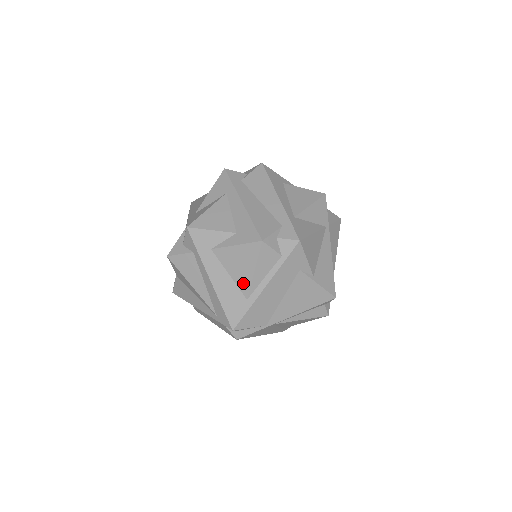
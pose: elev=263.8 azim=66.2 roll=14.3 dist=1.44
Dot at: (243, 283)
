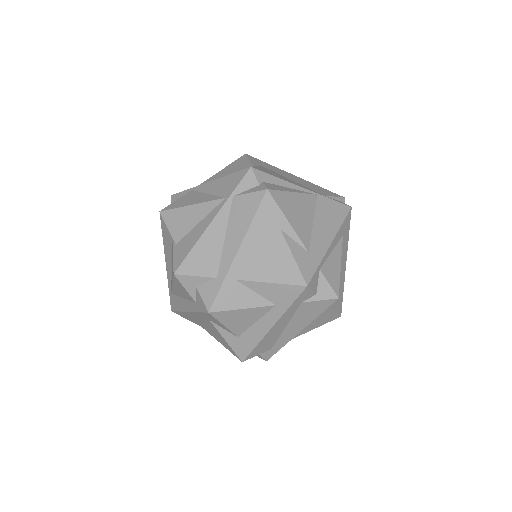
Dot at: (207, 329)
